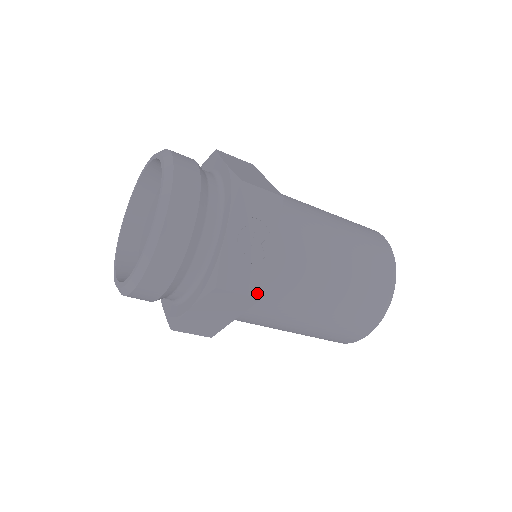
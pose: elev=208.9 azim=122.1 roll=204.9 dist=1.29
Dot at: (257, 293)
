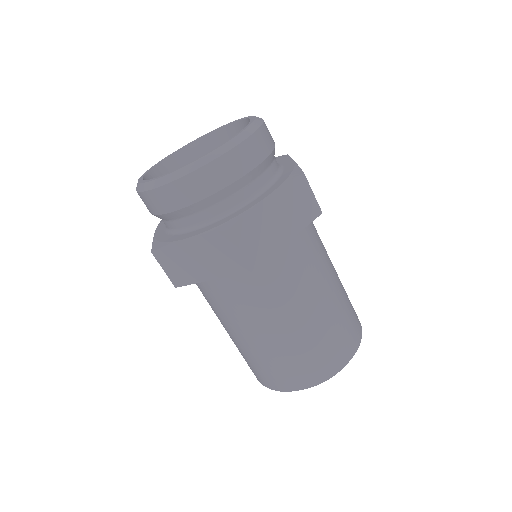
Dot at: (319, 207)
